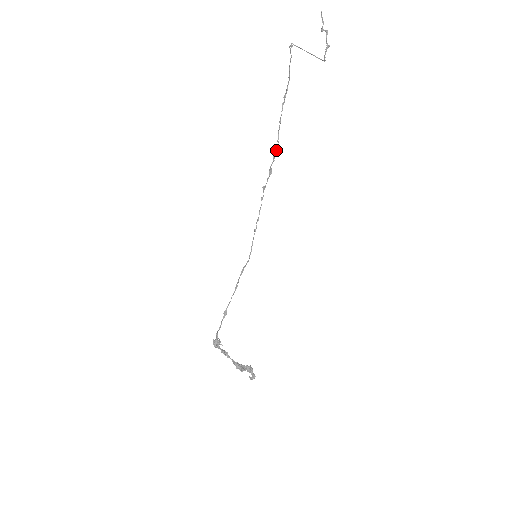
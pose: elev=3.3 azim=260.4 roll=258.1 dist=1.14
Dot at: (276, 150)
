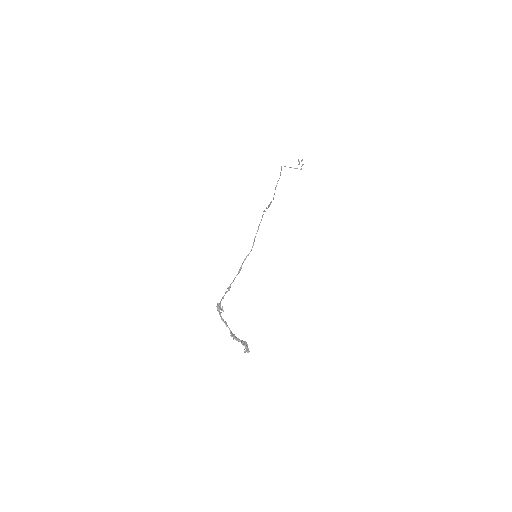
Dot at: occluded
